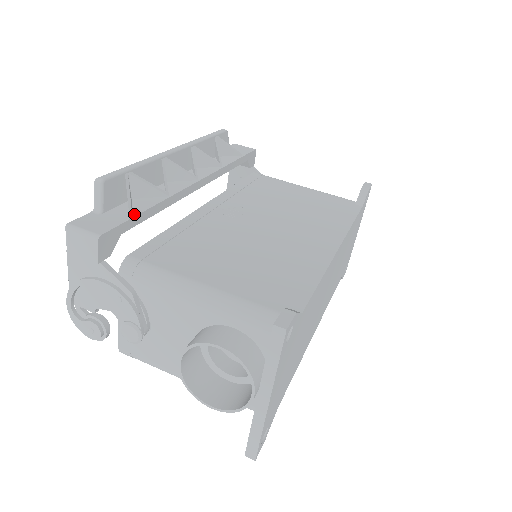
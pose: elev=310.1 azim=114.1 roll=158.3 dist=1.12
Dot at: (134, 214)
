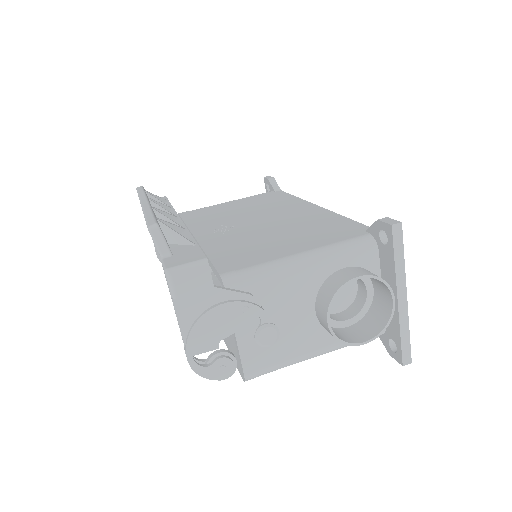
Dot at: (193, 243)
